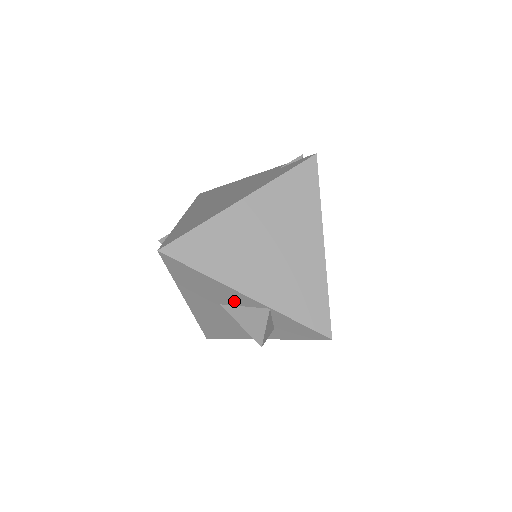
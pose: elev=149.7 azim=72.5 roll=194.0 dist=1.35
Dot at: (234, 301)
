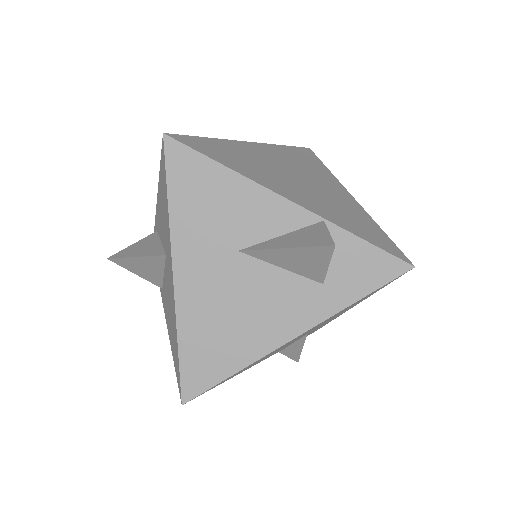
Dot at: (266, 227)
